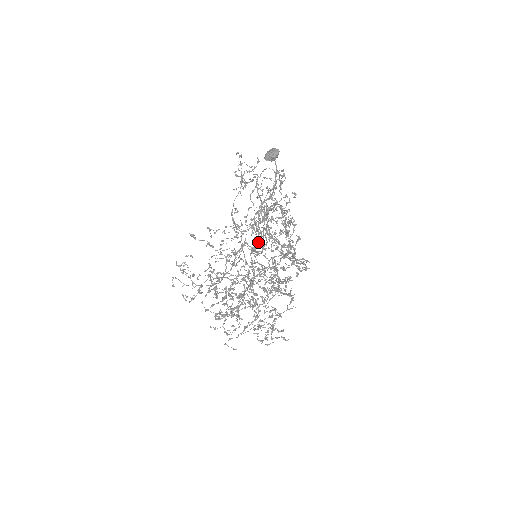
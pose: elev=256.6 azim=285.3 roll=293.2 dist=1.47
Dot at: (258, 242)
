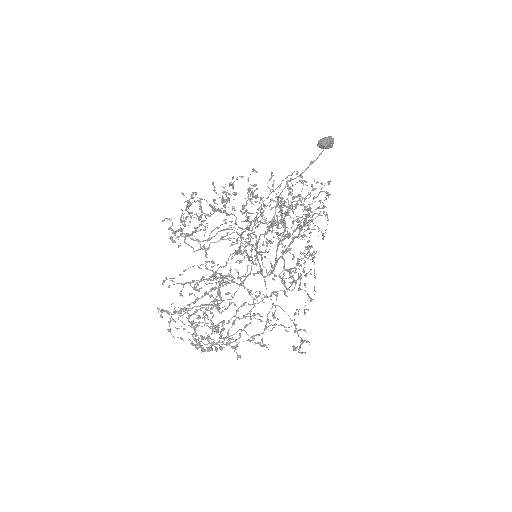
Dot at: occluded
